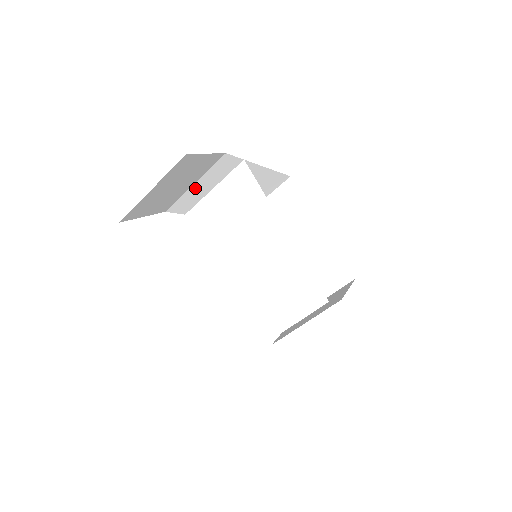
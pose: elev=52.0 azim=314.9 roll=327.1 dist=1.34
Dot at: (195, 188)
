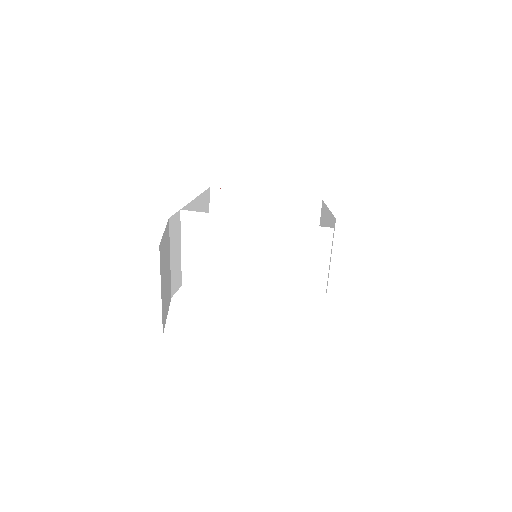
Dot at: (172, 262)
